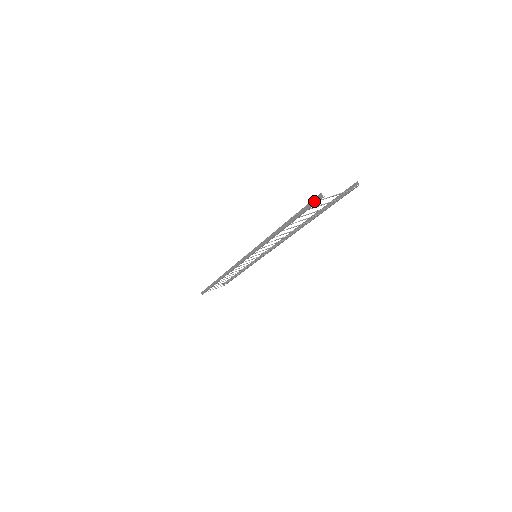
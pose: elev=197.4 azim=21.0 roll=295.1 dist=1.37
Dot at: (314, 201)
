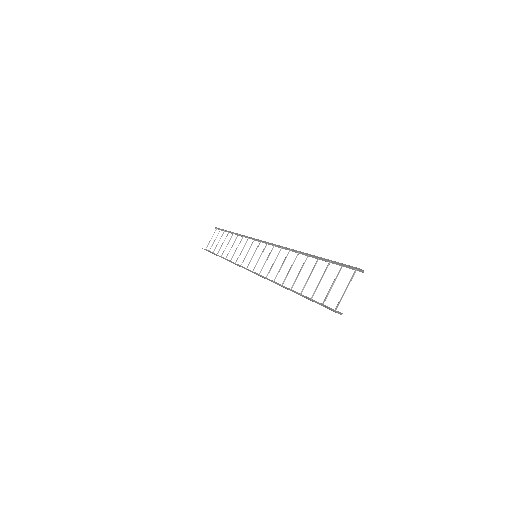
Dot at: occluded
